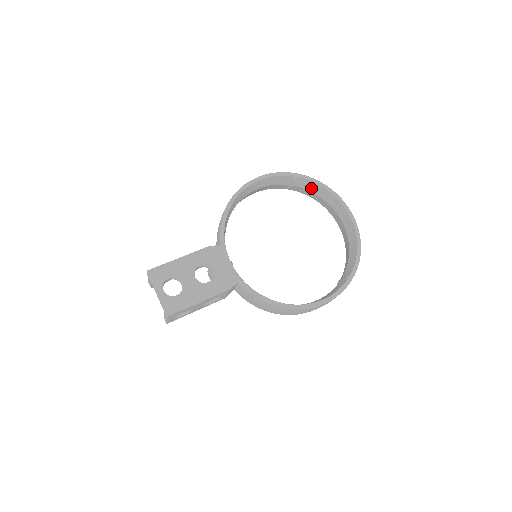
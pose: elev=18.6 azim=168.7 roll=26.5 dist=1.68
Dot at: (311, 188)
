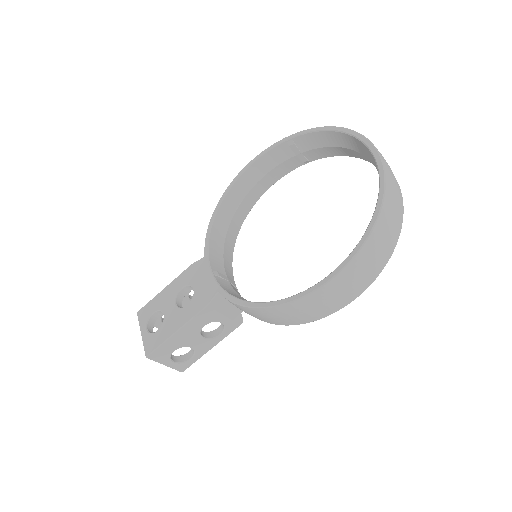
Dot at: (319, 142)
